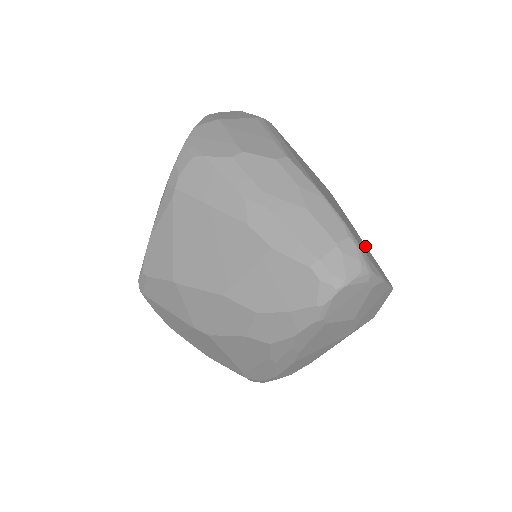
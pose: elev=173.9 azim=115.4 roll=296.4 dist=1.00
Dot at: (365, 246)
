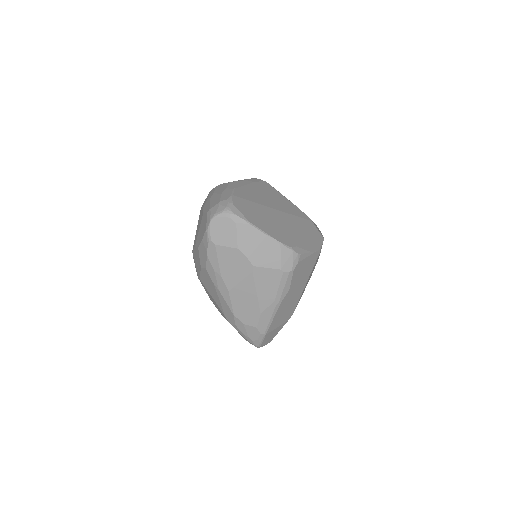
Dot at: (289, 231)
